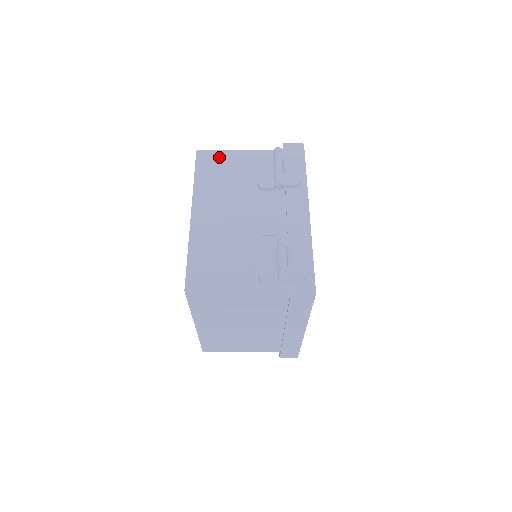
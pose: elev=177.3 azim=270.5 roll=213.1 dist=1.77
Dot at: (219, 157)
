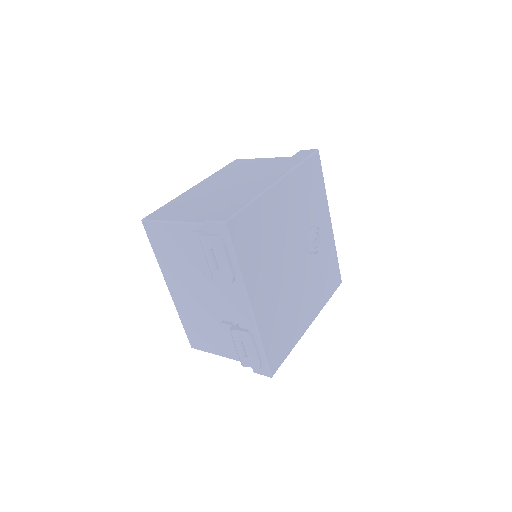
Dot at: (161, 231)
